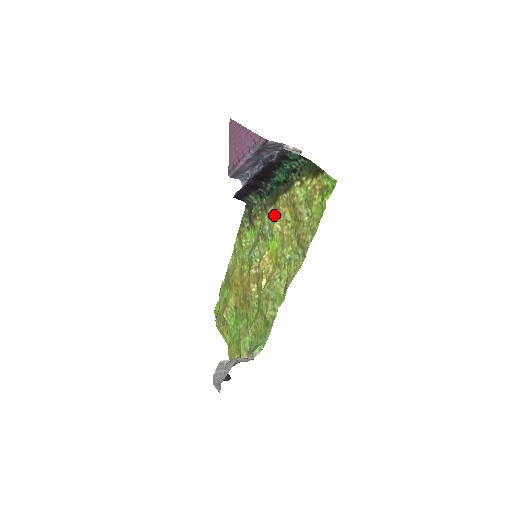
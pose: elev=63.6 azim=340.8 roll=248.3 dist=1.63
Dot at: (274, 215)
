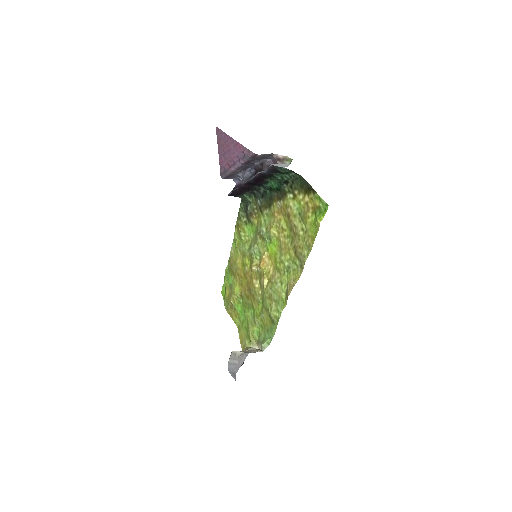
Dot at: (270, 219)
